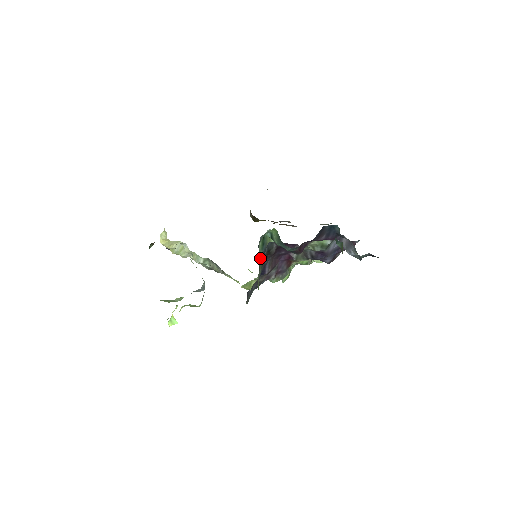
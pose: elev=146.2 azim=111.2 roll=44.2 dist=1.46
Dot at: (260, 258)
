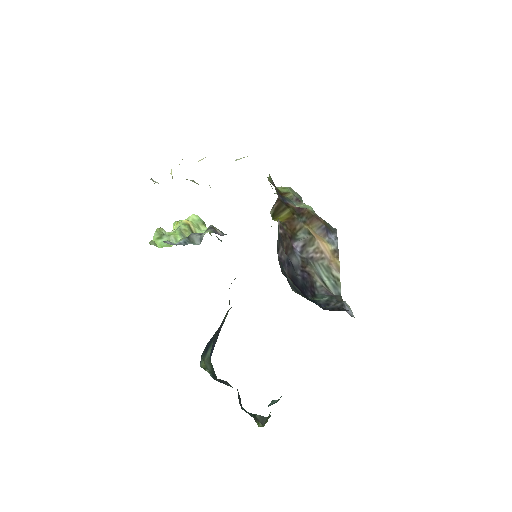
Dot at: occluded
